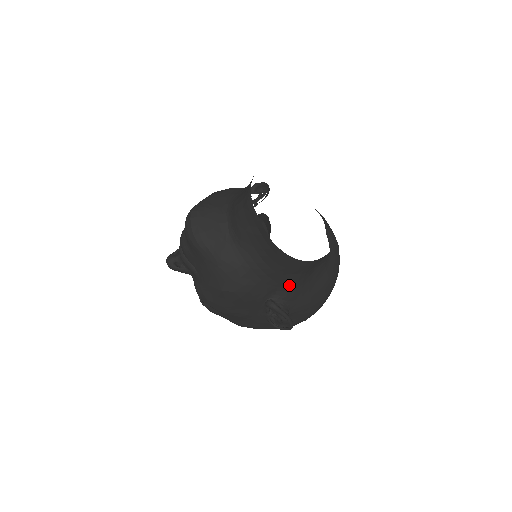
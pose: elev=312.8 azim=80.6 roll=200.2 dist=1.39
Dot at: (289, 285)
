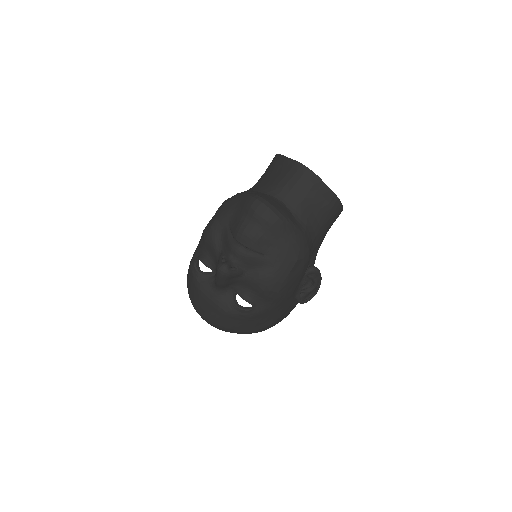
Dot at: (318, 248)
